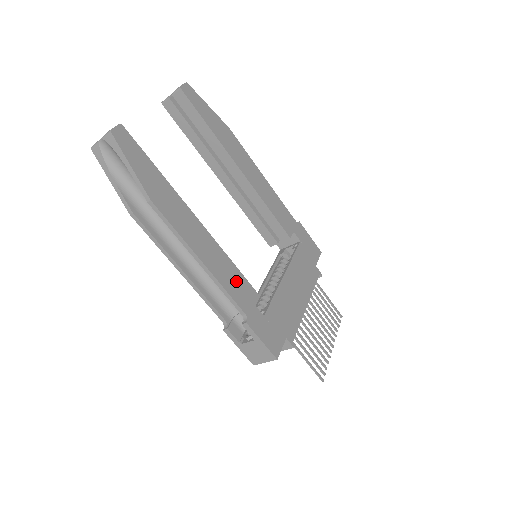
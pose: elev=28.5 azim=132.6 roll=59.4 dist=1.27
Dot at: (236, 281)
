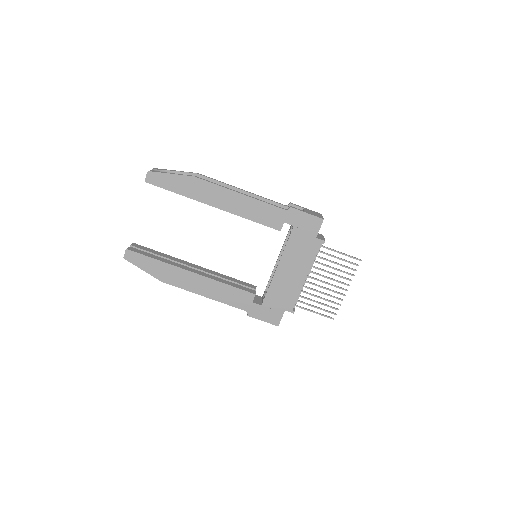
Dot at: (233, 295)
